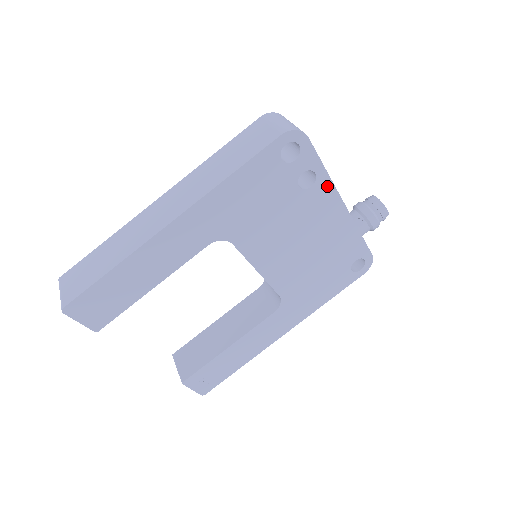
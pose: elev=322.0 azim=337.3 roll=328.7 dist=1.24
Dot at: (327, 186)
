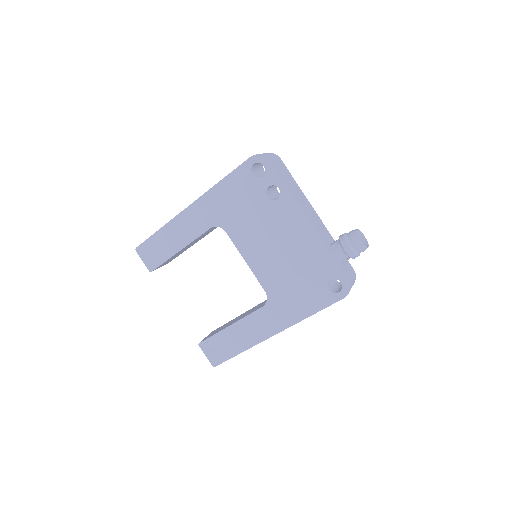
Dot at: (290, 201)
